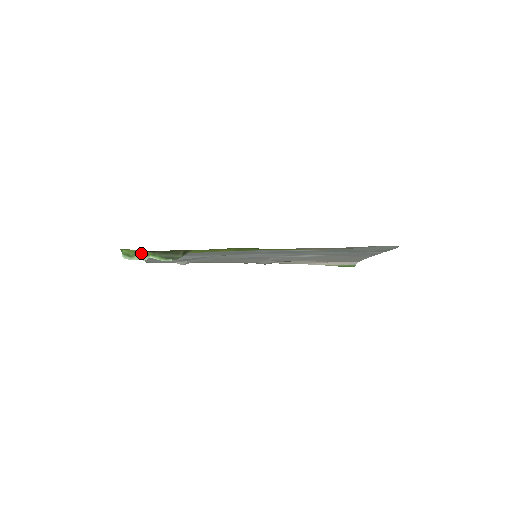
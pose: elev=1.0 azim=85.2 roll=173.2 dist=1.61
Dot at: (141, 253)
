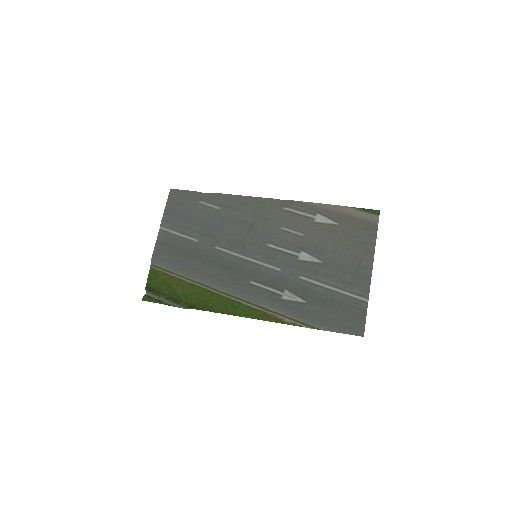
Dot at: (157, 301)
